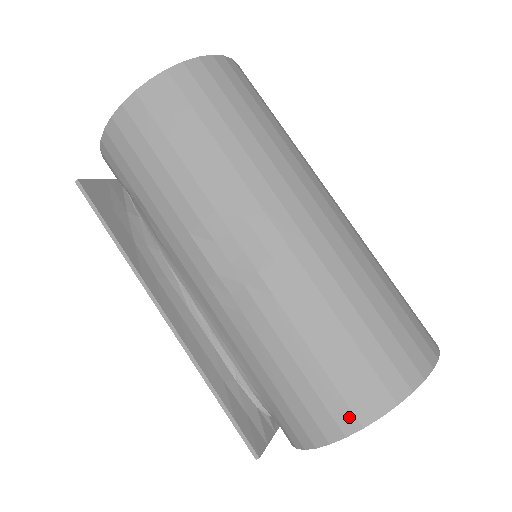
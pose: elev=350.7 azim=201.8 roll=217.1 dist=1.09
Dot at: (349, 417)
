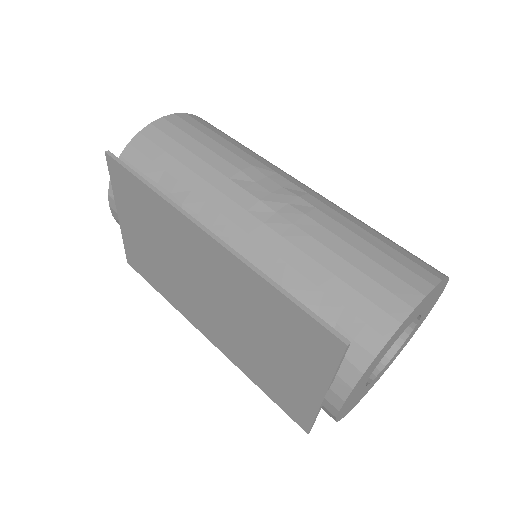
Dot at: (419, 280)
